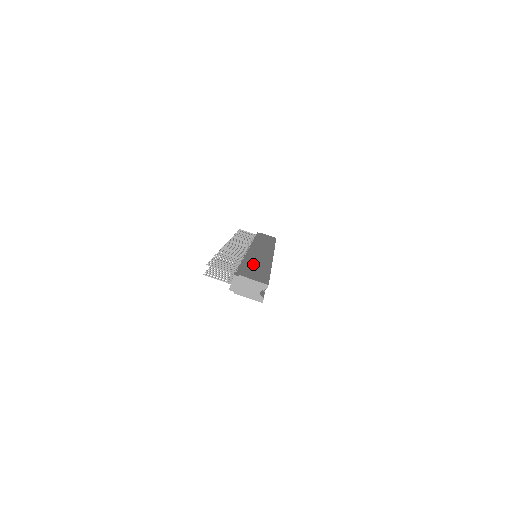
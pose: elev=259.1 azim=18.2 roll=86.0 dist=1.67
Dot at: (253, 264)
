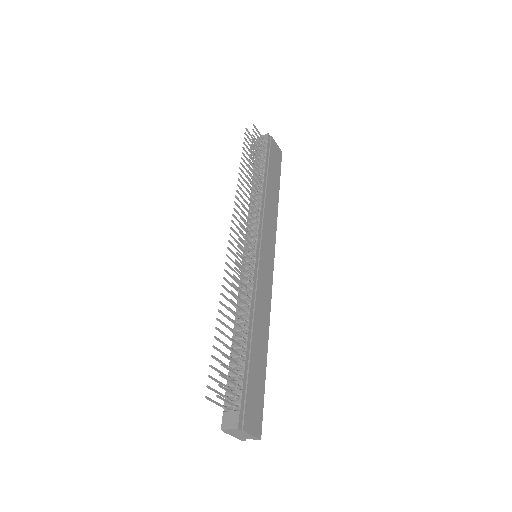
Dot at: (256, 351)
